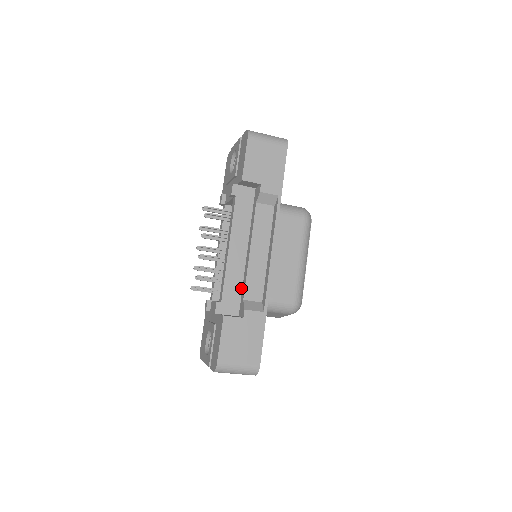
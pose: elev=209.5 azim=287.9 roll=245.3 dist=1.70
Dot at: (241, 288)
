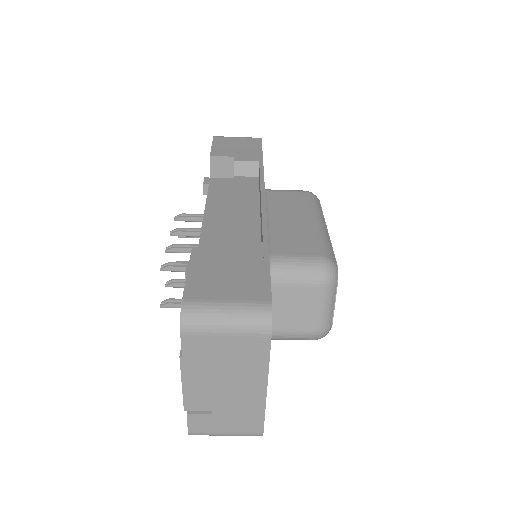
Dot at: occluded
